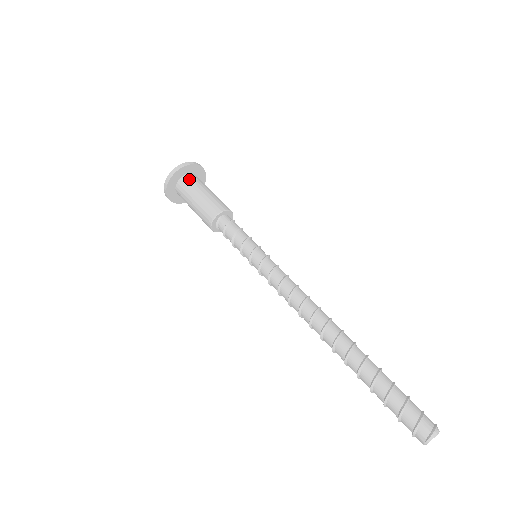
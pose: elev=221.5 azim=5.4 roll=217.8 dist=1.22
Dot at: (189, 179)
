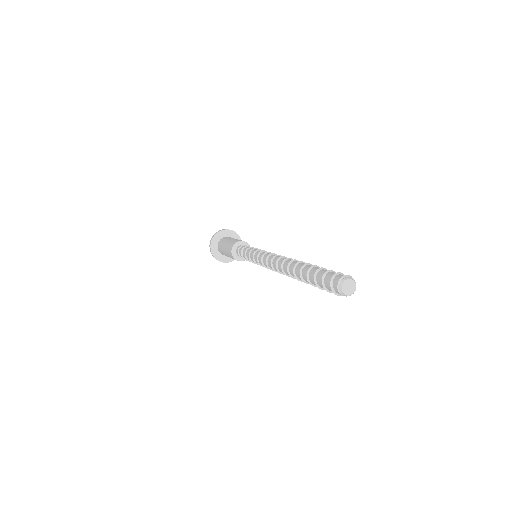
Dot at: (220, 243)
